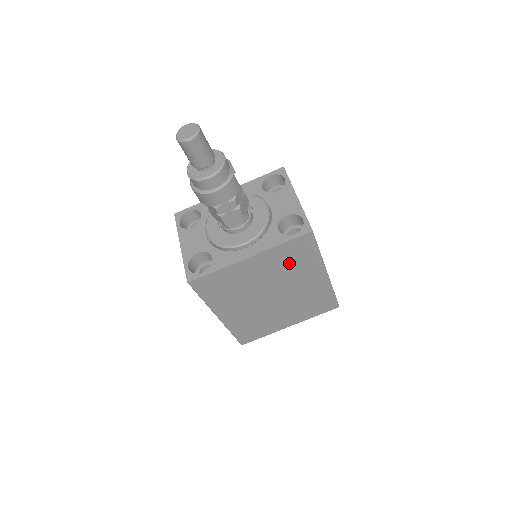
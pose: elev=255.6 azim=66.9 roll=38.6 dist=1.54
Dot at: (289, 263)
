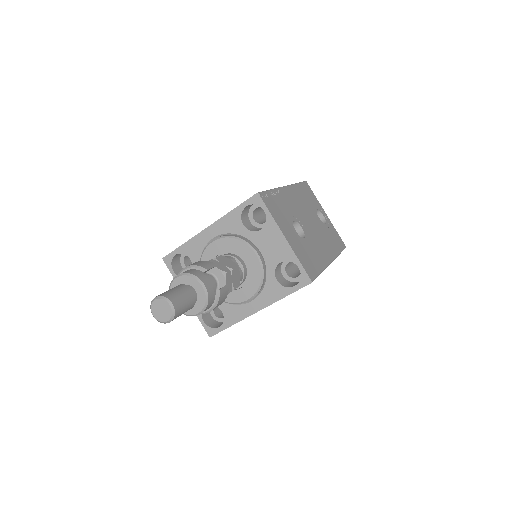
Dot at: occluded
